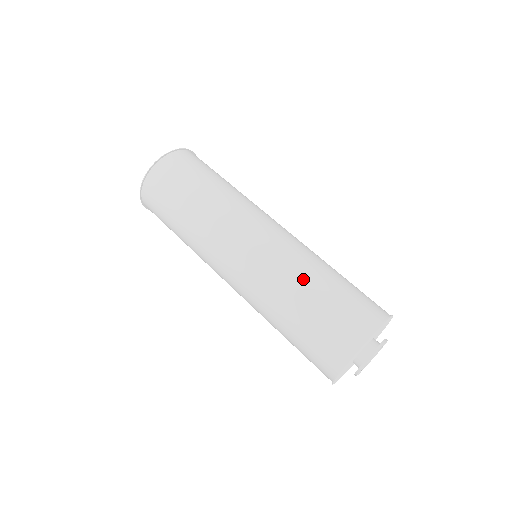
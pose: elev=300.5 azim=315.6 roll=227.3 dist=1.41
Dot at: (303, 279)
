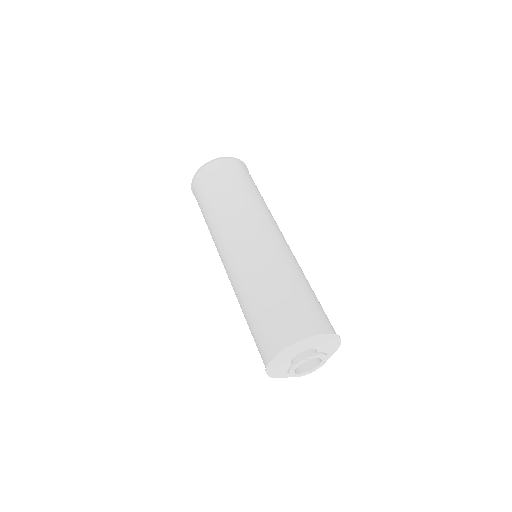
Dot at: (292, 274)
